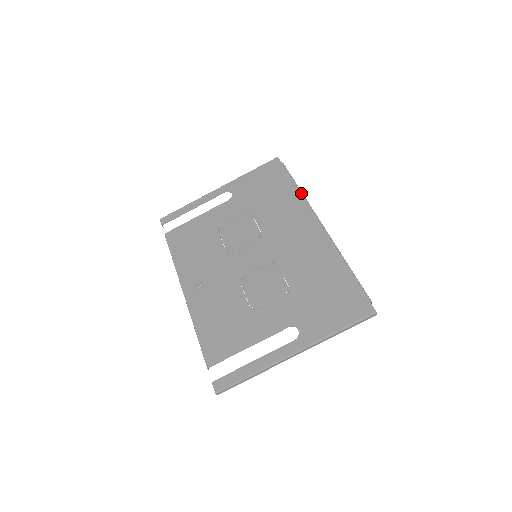
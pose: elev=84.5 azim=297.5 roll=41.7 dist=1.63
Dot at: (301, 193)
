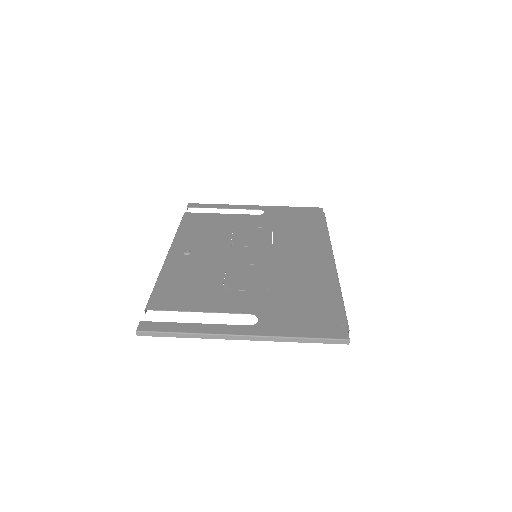
Dot at: (328, 235)
